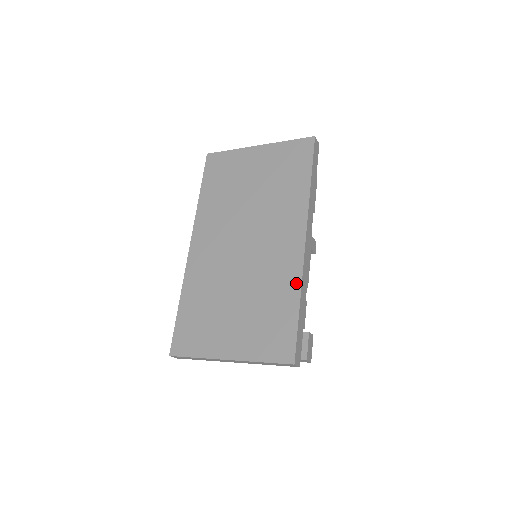
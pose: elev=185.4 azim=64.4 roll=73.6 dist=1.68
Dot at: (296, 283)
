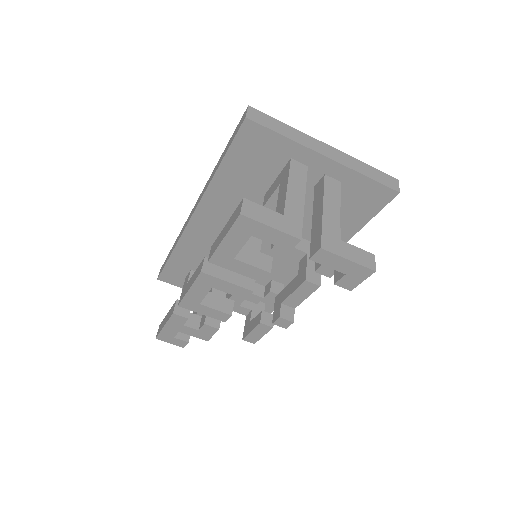
Dot at: occluded
